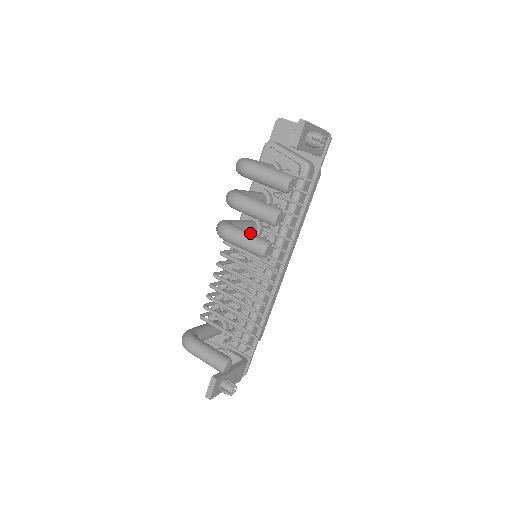
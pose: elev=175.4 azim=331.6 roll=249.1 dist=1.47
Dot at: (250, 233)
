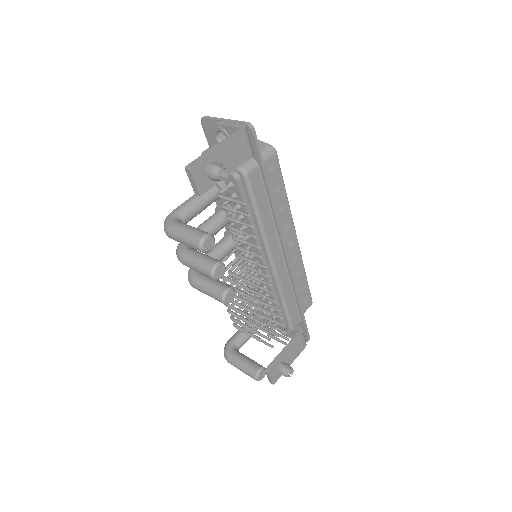
Dot at: (209, 283)
